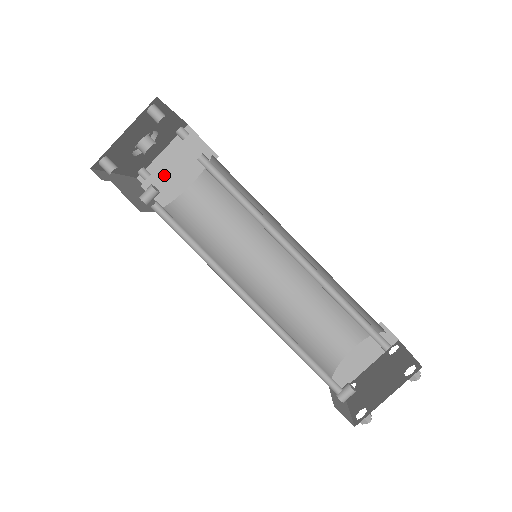
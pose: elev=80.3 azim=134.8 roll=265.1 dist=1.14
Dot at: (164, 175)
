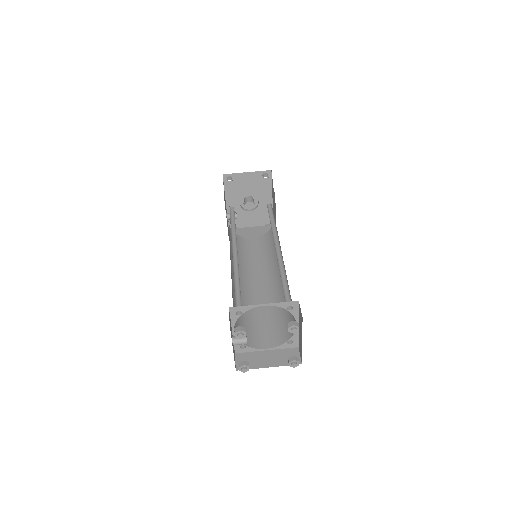
Dot at: (244, 231)
